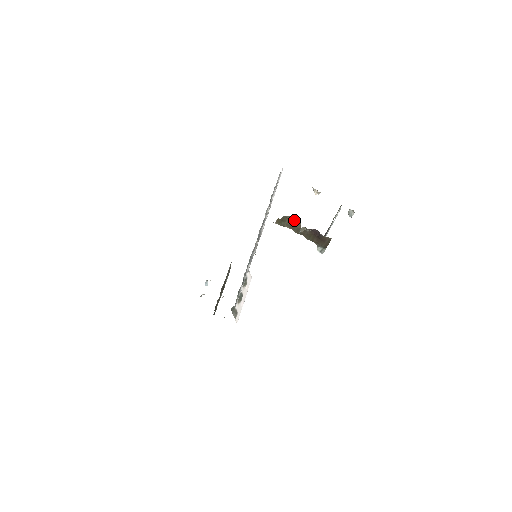
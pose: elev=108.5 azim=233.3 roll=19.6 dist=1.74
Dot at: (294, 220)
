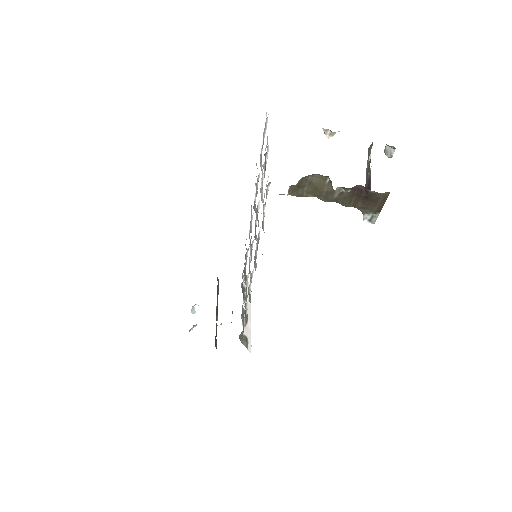
Dot at: (319, 180)
